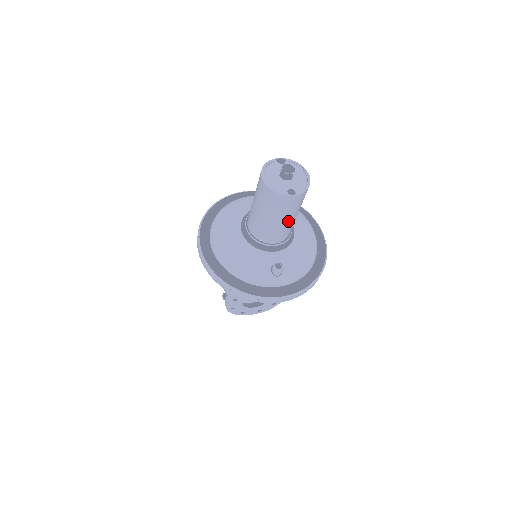
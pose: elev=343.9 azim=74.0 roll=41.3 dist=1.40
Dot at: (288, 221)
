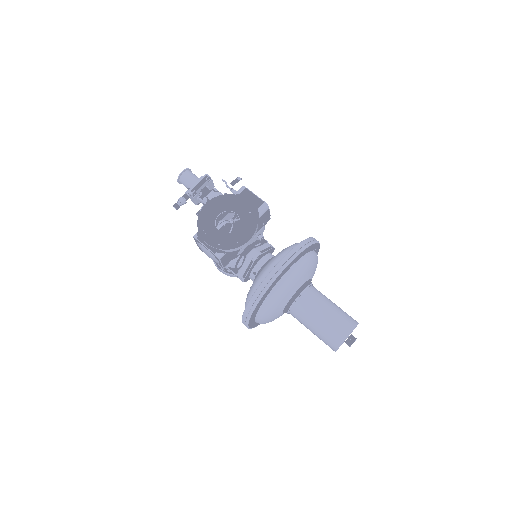
Dot at: occluded
